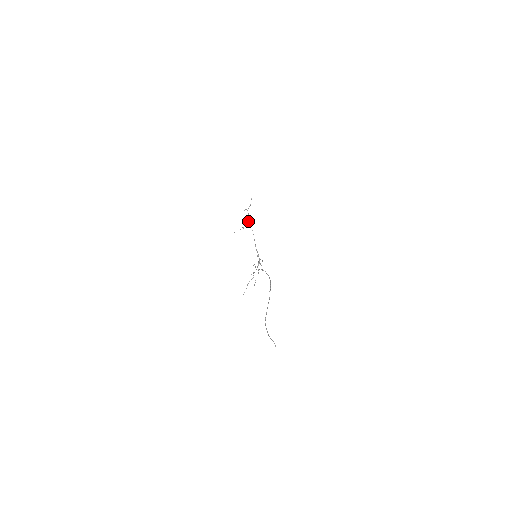
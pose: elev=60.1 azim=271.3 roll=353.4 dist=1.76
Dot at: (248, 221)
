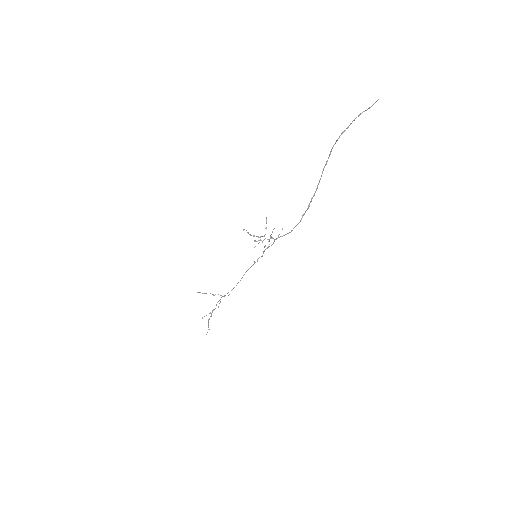
Dot at: (222, 296)
